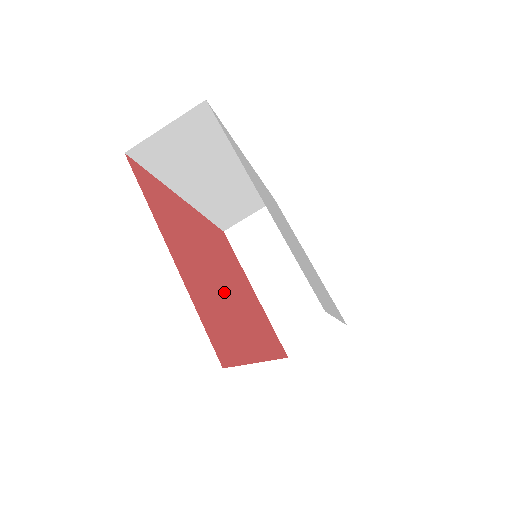
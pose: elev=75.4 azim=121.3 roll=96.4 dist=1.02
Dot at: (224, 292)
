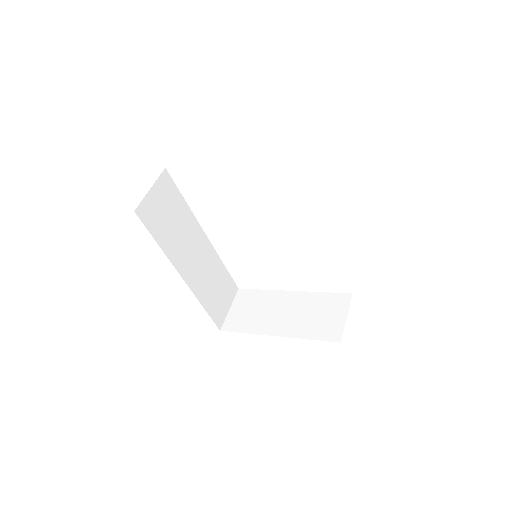
Dot at: occluded
